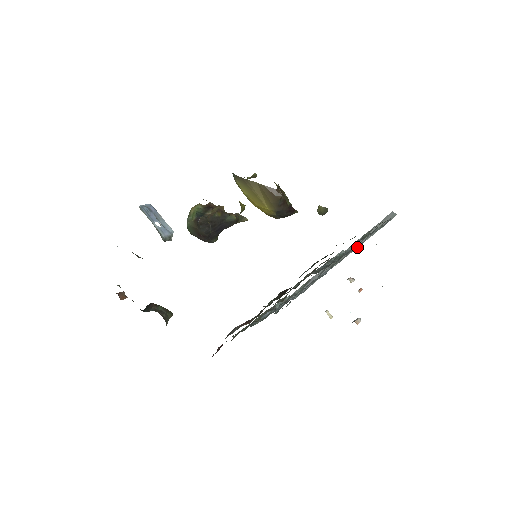
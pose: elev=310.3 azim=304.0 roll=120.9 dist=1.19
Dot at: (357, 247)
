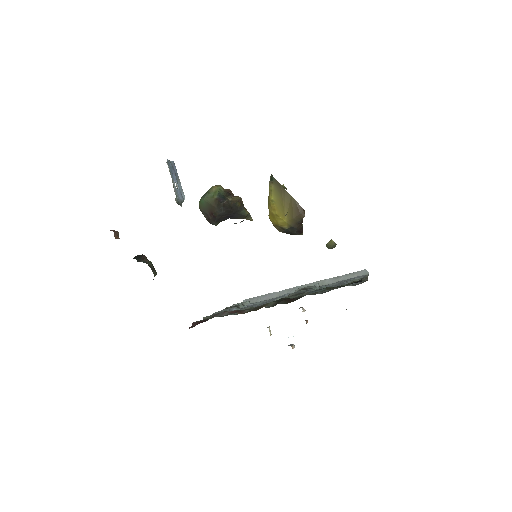
Dot at: occluded
